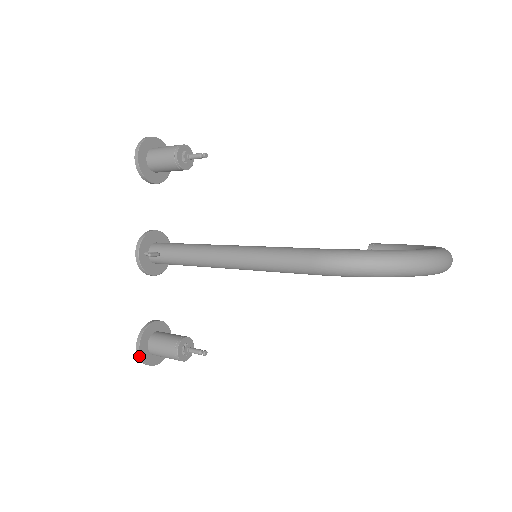
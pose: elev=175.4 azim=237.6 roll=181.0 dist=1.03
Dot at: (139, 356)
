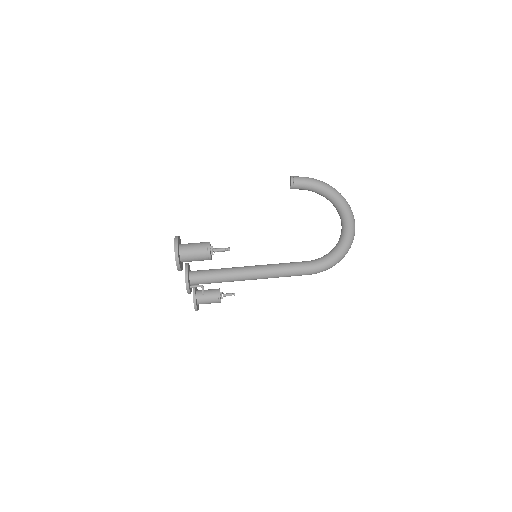
Dot at: occluded
